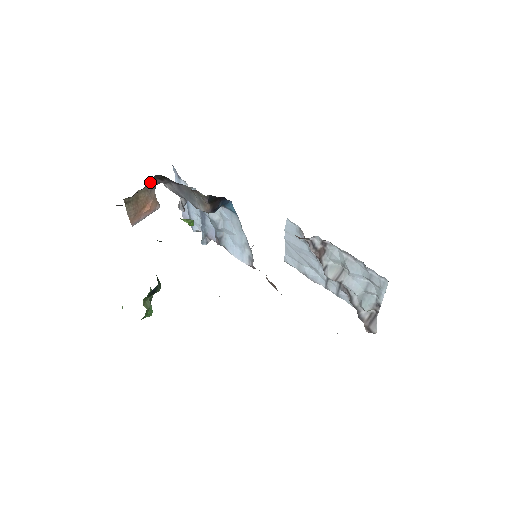
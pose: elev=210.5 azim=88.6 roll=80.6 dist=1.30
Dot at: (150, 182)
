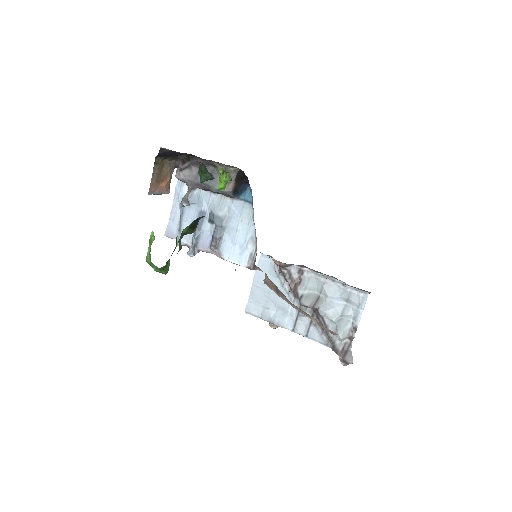
Dot at: (177, 156)
